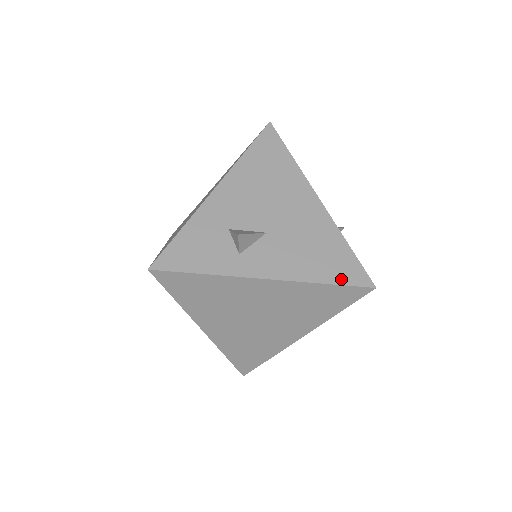
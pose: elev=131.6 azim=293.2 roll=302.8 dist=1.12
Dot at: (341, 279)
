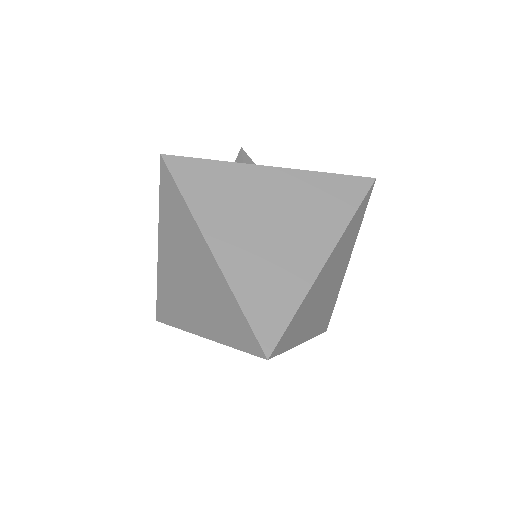
Dot at: (341, 175)
